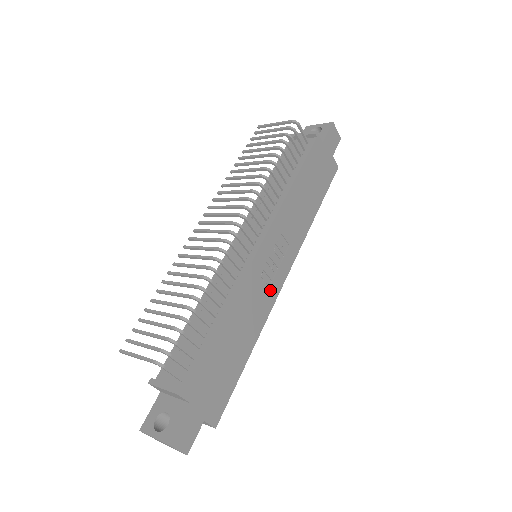
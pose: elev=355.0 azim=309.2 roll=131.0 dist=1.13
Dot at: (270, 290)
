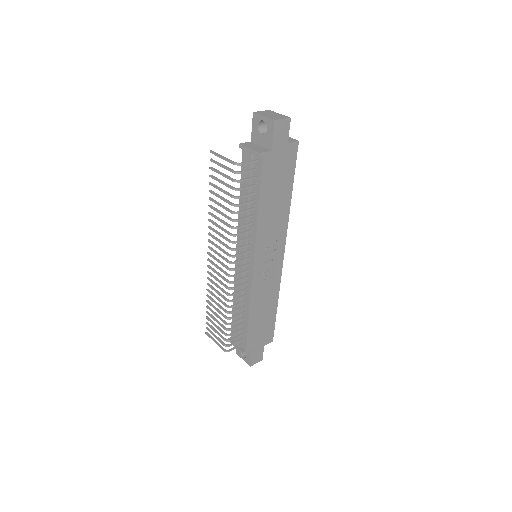
Dot at: (274, 273)
